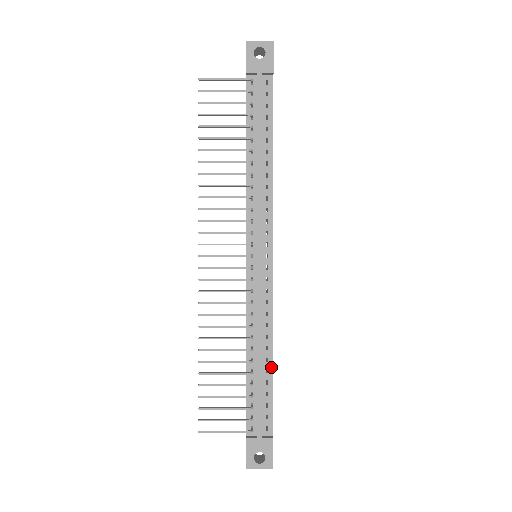
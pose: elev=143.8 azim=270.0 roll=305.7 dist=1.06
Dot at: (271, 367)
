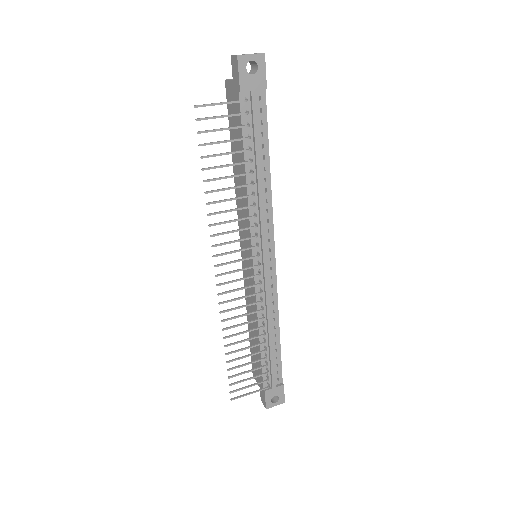
Dot at: (279, 339)
